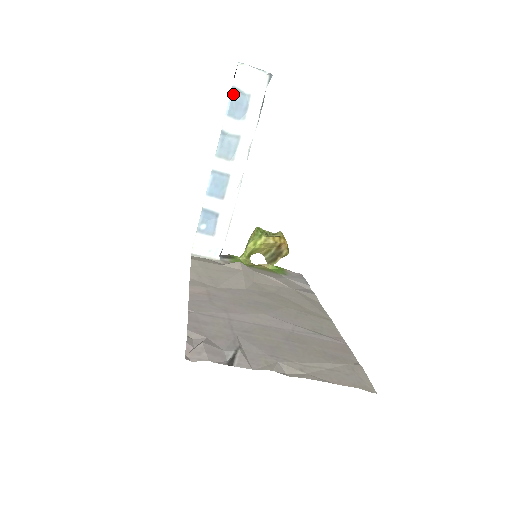
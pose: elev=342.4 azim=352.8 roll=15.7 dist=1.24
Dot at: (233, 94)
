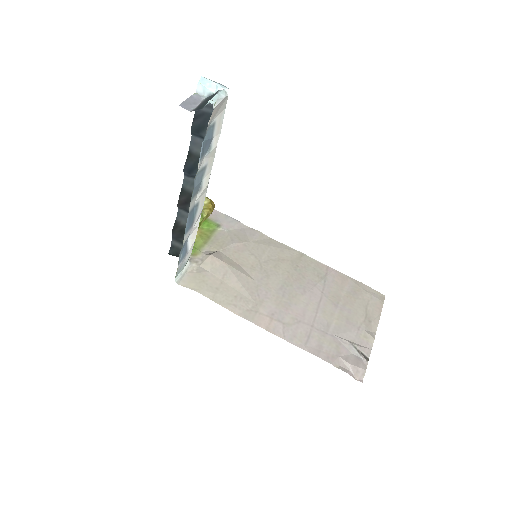
Dot at: (205, 137)
